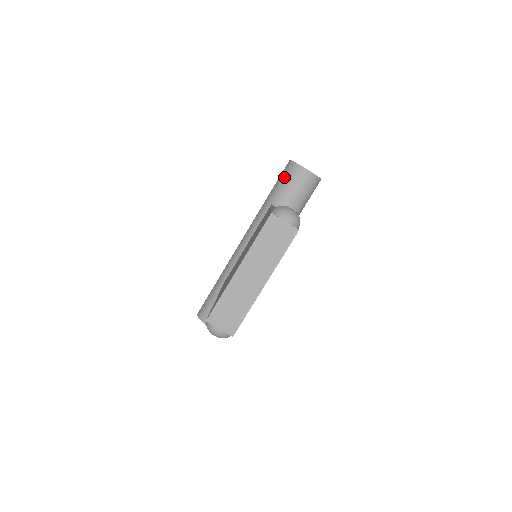
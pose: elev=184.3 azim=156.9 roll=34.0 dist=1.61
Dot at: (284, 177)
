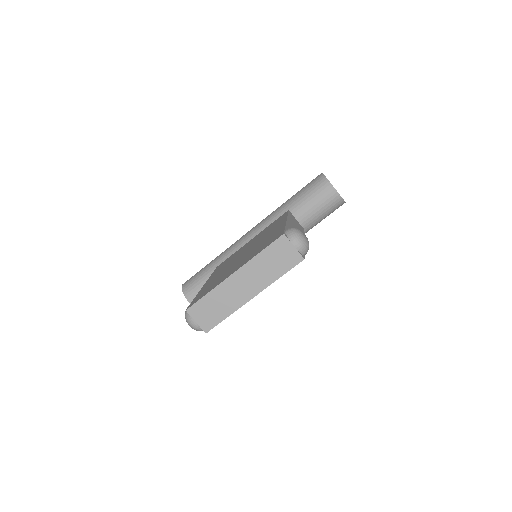
Dot at: (311, 188)
